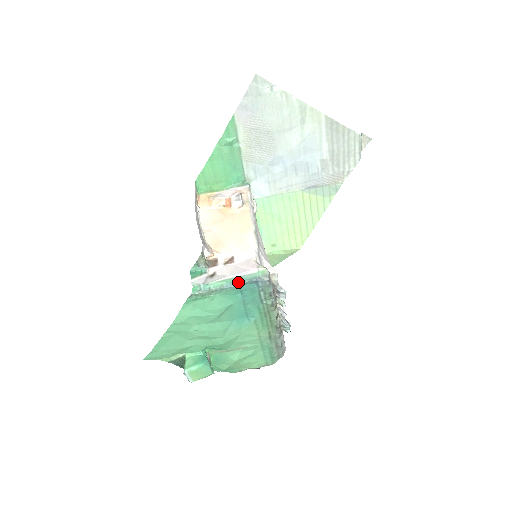
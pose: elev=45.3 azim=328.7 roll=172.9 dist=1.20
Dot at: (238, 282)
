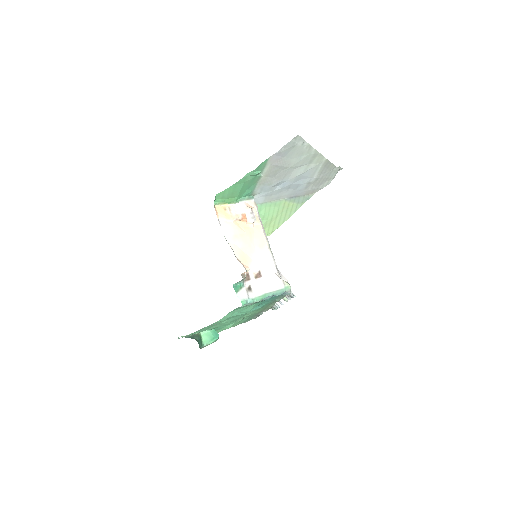
Dot at: (272, 296)
